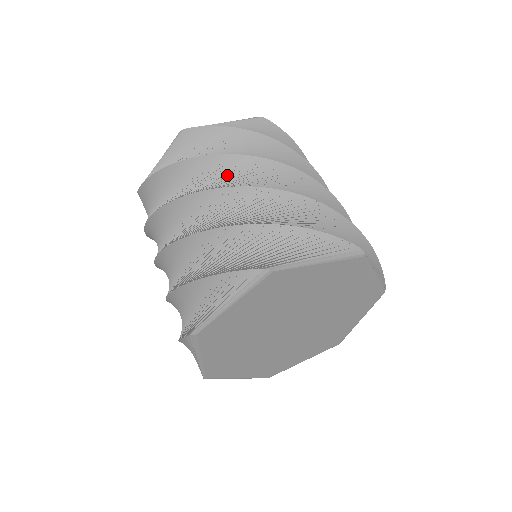
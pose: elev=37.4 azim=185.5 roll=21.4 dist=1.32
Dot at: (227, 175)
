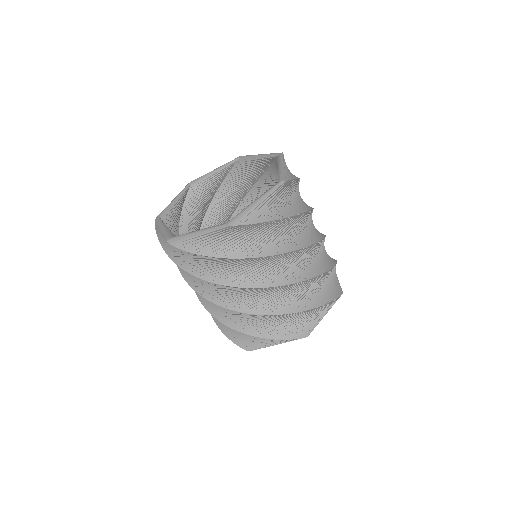
Dot at: (273, 266)
